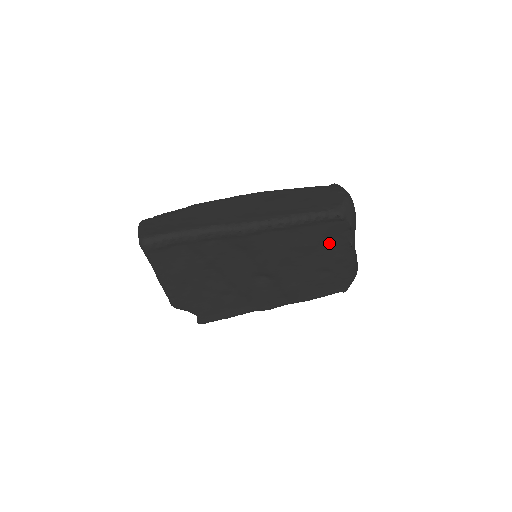
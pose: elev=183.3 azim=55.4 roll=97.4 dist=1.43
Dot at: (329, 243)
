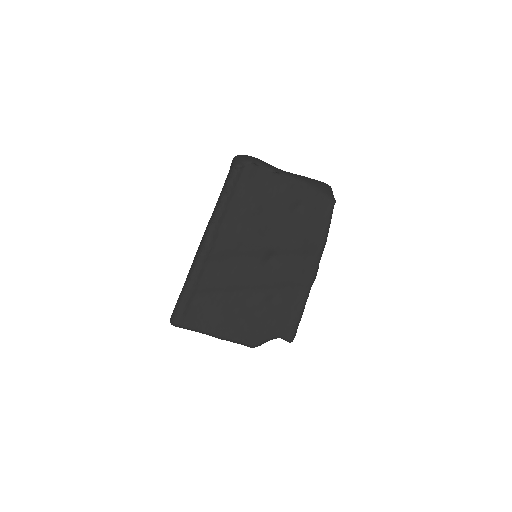
Dot at: (264, 189)
